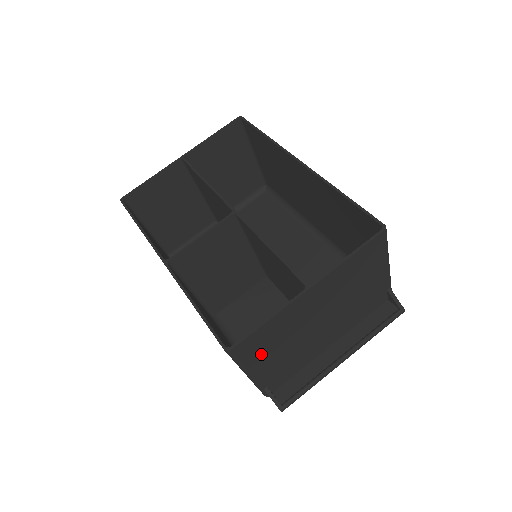
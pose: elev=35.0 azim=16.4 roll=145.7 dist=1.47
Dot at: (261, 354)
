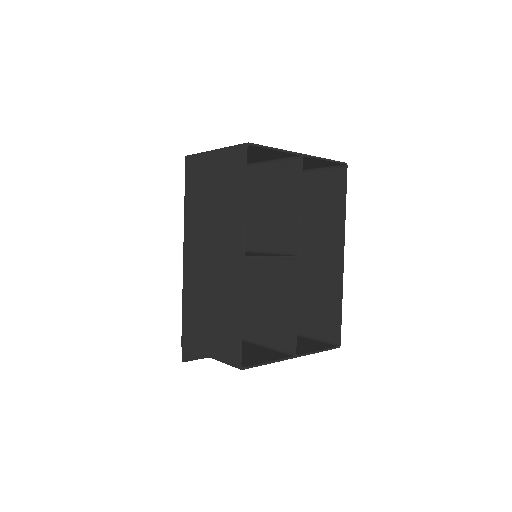
Dot at: occluded
